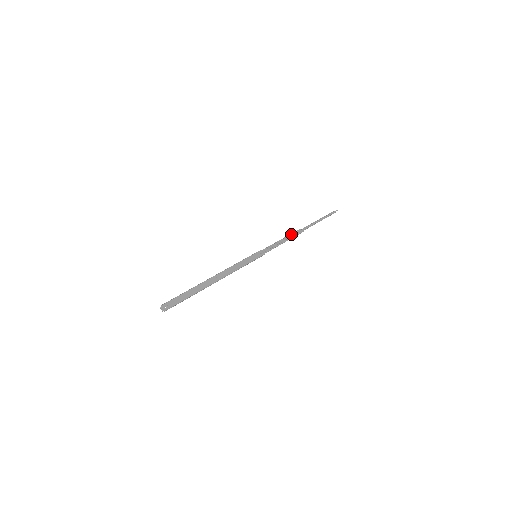
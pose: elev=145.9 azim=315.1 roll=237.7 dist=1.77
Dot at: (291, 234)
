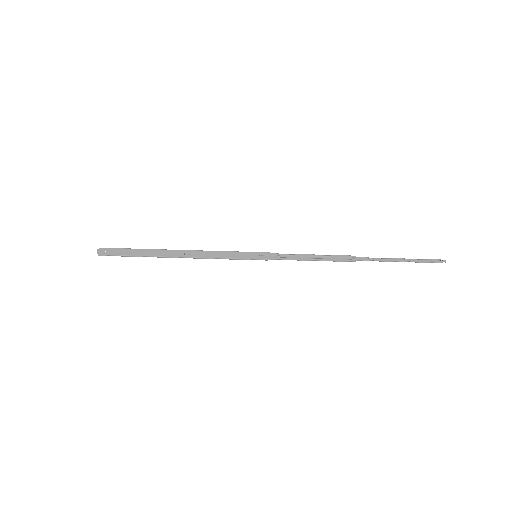
Dot at: (332, 255)
